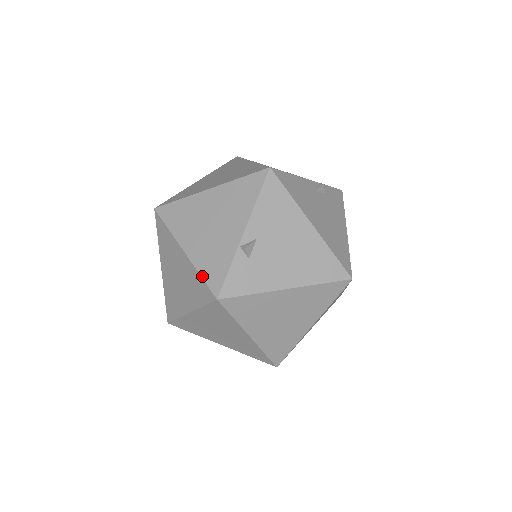
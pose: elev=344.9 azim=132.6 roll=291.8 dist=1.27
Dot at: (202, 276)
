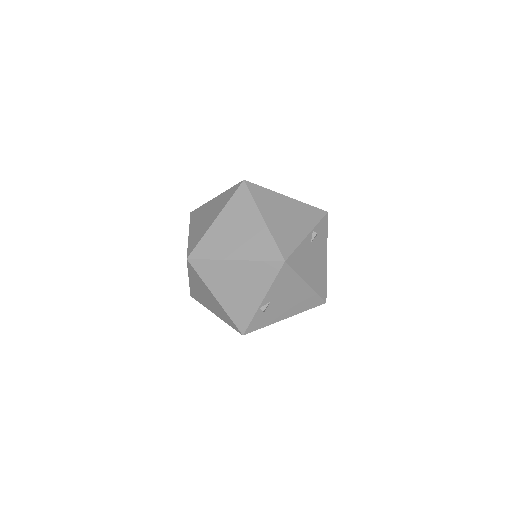
Dot at: (232, 319)
